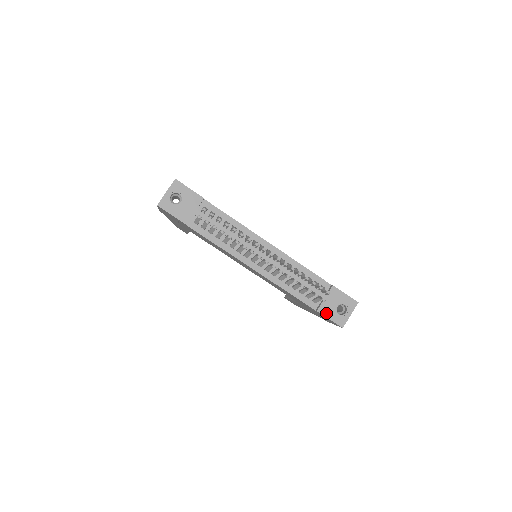
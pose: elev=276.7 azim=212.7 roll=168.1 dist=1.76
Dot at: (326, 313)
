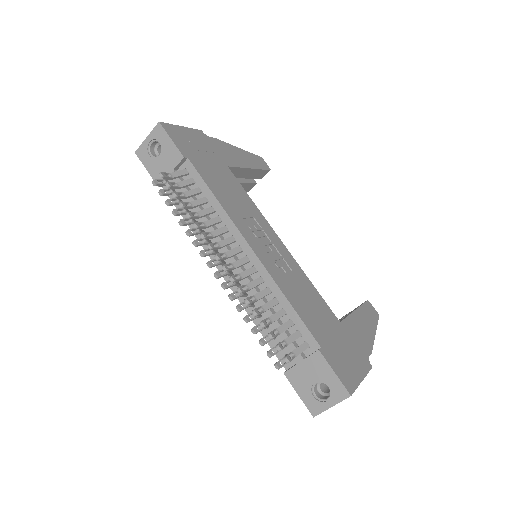
Dot at: (296, 383)
